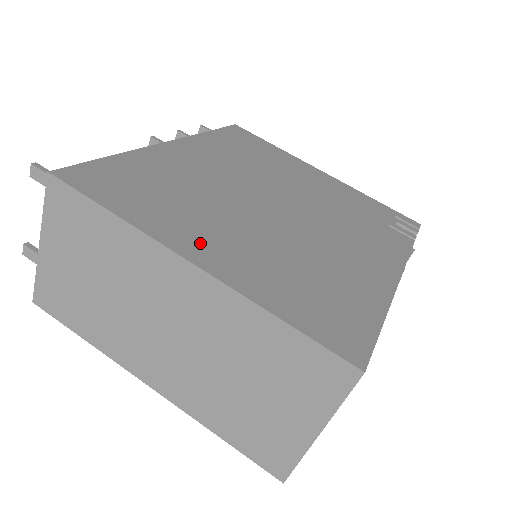
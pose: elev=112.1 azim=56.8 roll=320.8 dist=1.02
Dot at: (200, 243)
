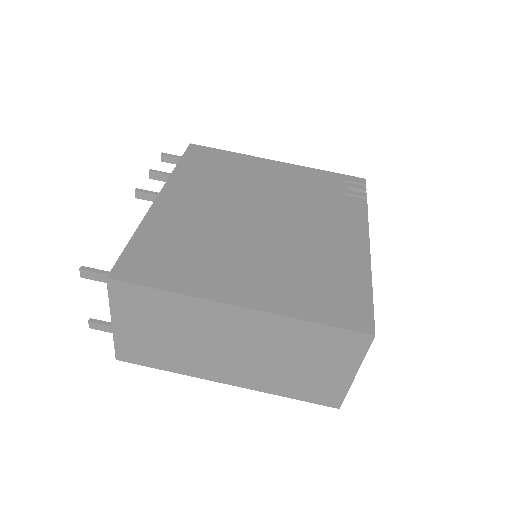
Dot at: (235, 286)
